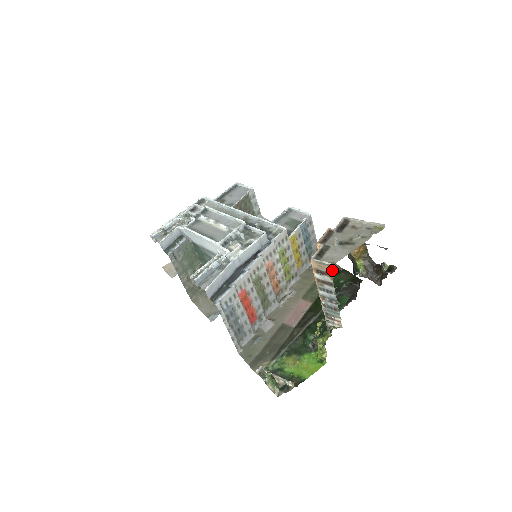
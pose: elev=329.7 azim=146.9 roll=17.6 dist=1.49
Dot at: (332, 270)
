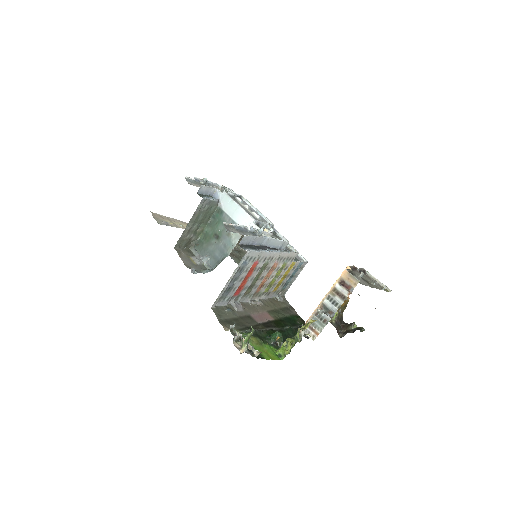
Dot at: (292, 312)
